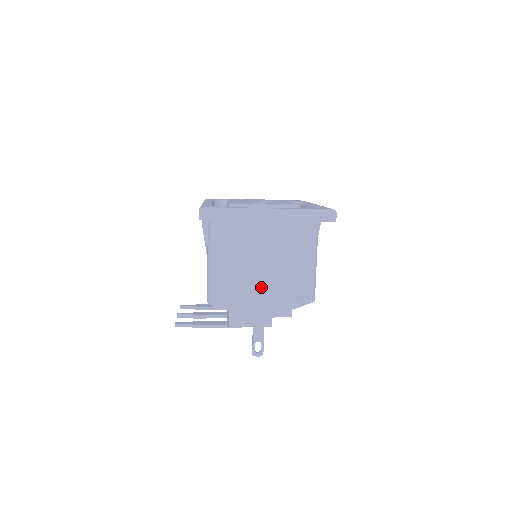
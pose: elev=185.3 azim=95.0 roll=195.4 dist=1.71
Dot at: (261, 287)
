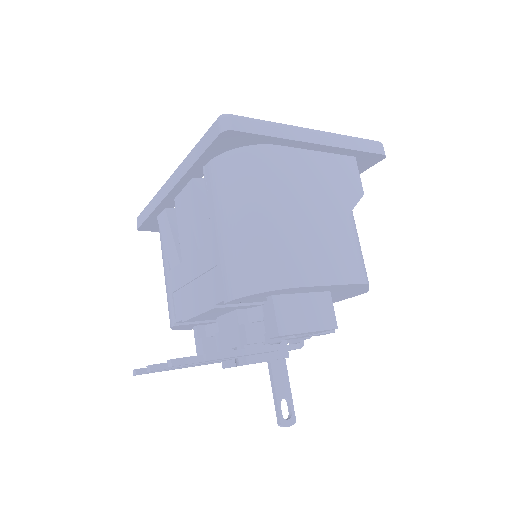
Dot at: (324, 247)
